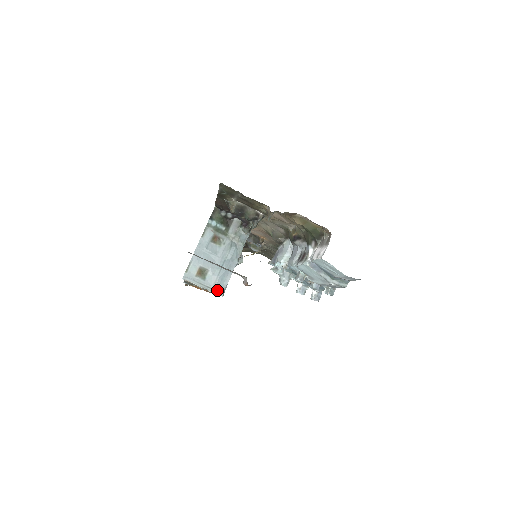
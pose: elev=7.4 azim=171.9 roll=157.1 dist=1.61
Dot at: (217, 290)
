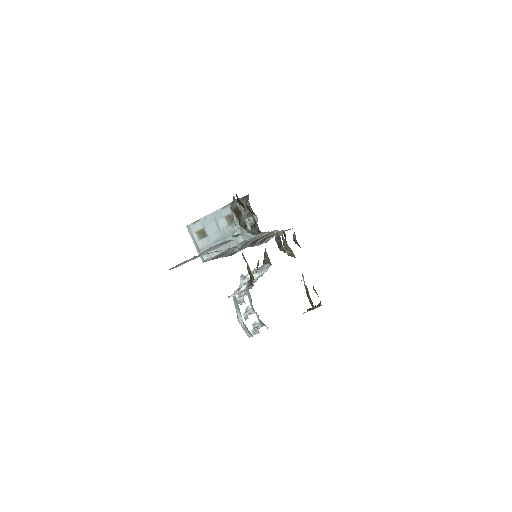
Dot at: occluded
